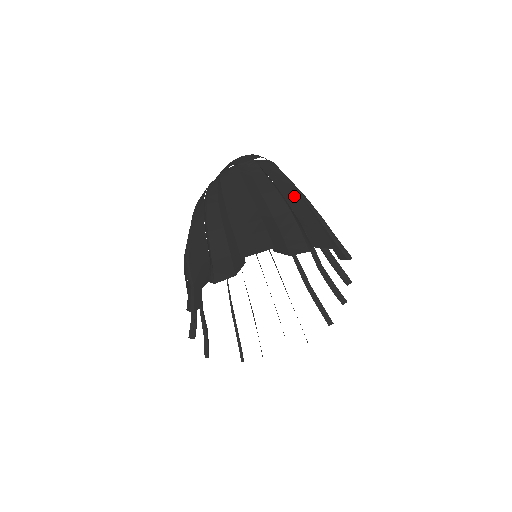
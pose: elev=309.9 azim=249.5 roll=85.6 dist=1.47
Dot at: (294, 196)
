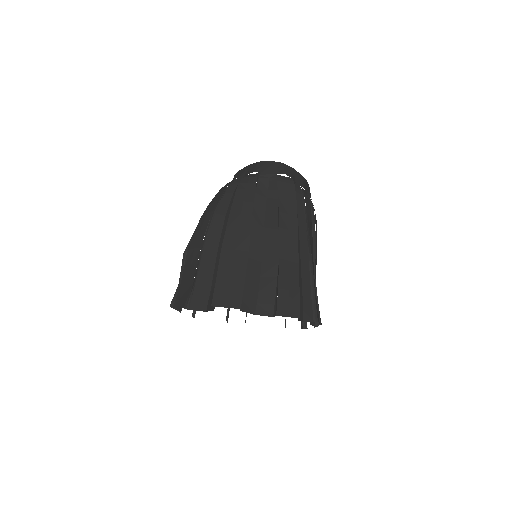
Dot at: (291, 243)
